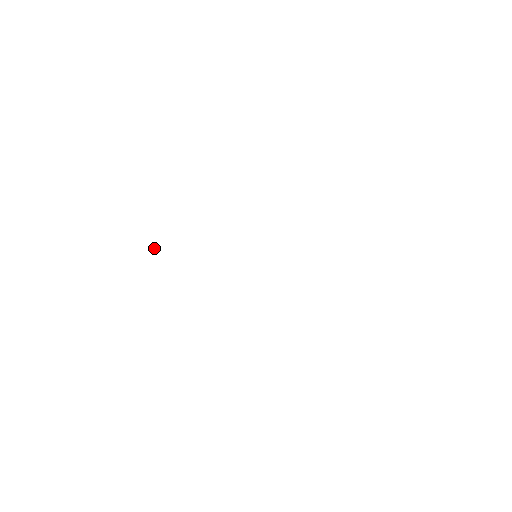
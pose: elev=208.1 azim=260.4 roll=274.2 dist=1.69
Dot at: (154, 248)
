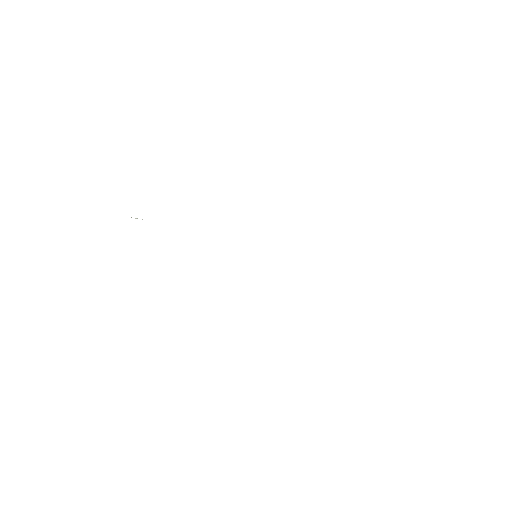
Dot at: (136, 218)
